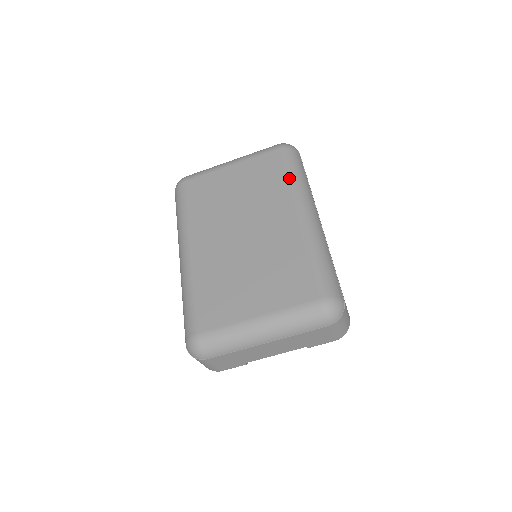
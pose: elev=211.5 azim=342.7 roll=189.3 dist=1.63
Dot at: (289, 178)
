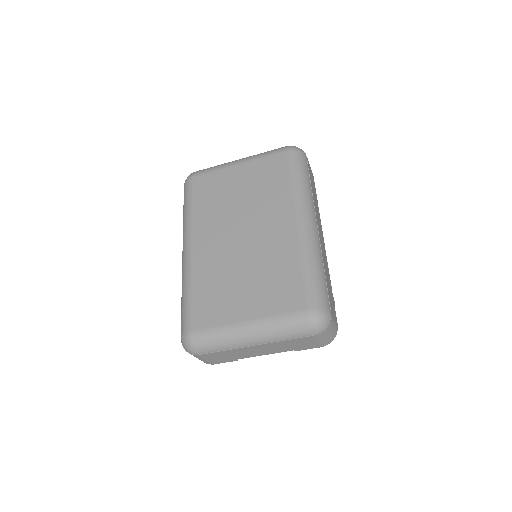
Dot at: (292, 184)
